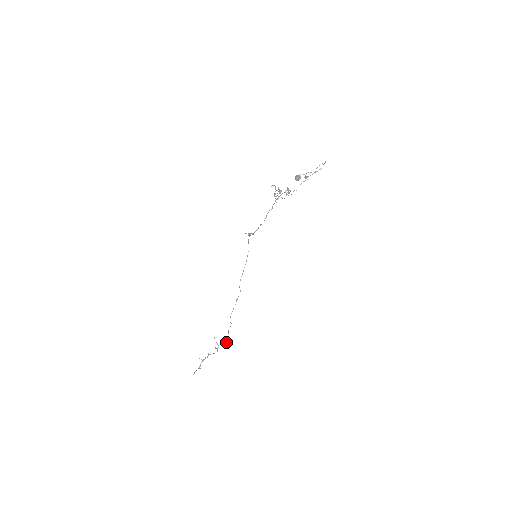
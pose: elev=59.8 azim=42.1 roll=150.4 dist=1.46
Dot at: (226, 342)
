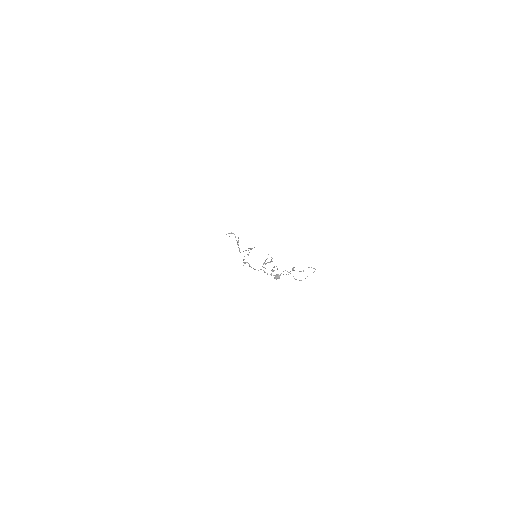
Dot at: occluded
